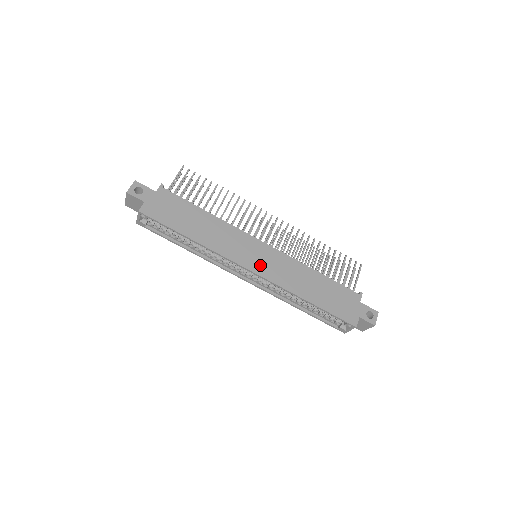
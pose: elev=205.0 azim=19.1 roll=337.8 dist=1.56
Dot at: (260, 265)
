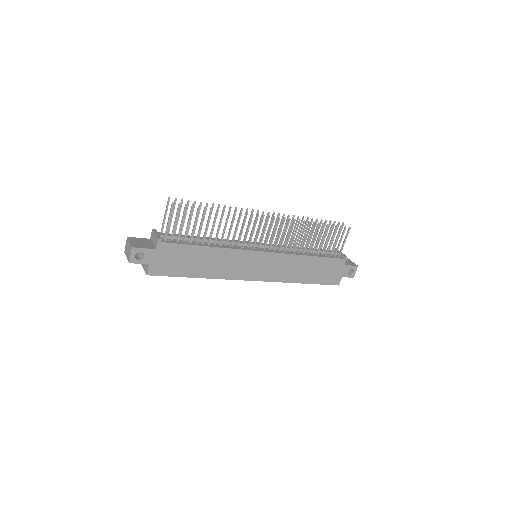
Dot at: (262, 273)
